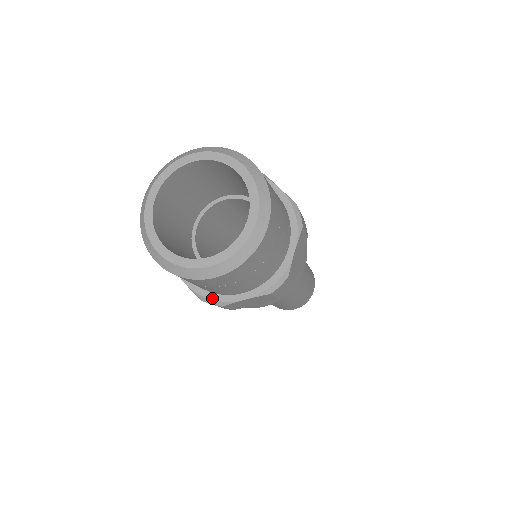
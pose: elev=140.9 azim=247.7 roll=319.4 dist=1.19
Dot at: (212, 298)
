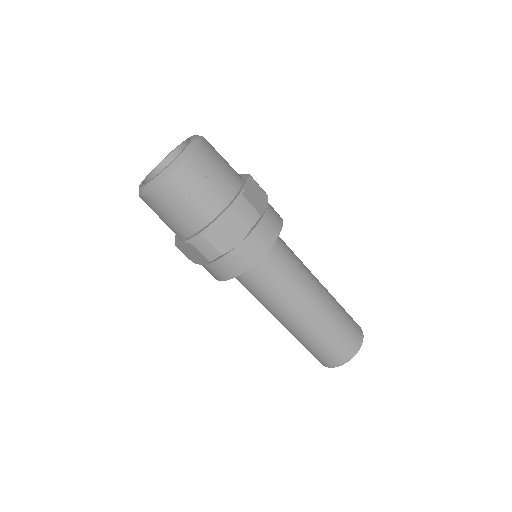
Dot at: (175, 239)
